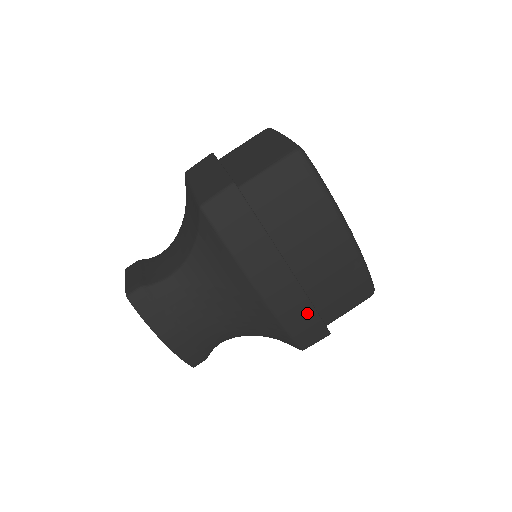
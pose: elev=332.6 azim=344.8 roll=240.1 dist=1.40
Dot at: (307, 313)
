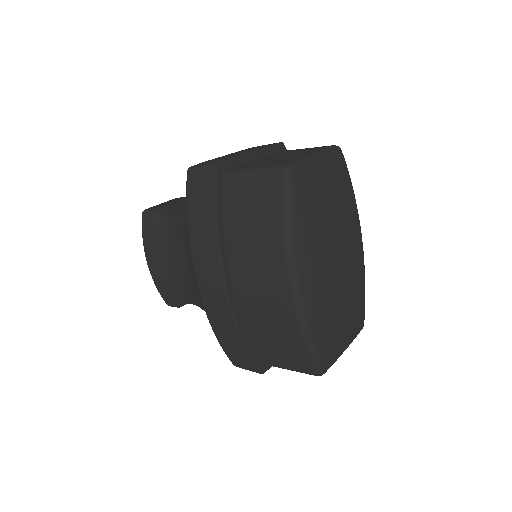
Dot at: (232, 329)
